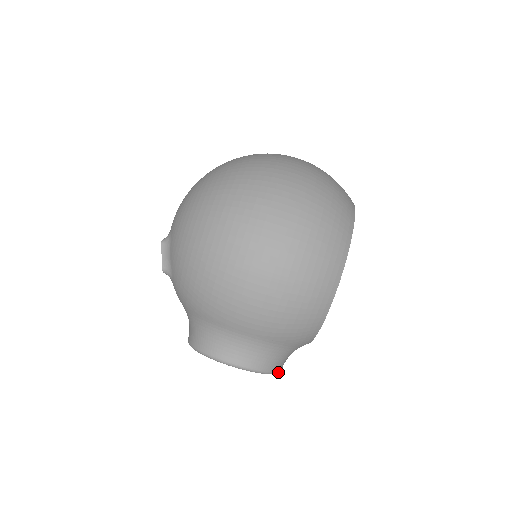
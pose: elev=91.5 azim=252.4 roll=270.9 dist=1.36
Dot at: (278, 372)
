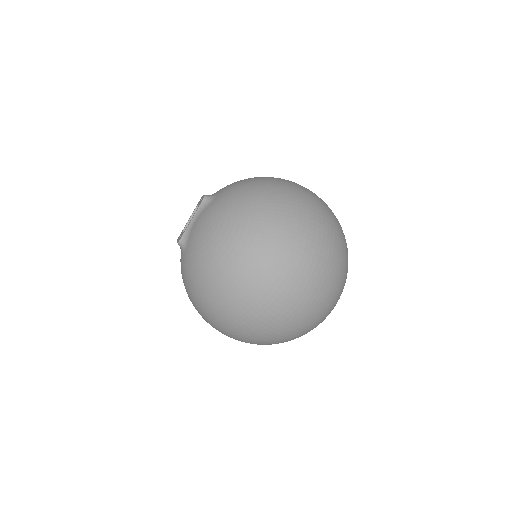
Dot at: occluded
